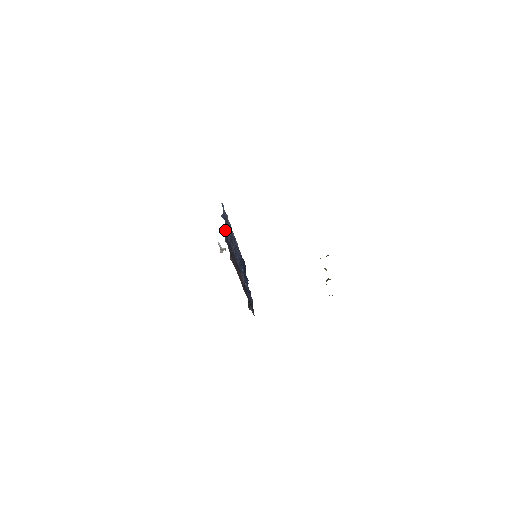
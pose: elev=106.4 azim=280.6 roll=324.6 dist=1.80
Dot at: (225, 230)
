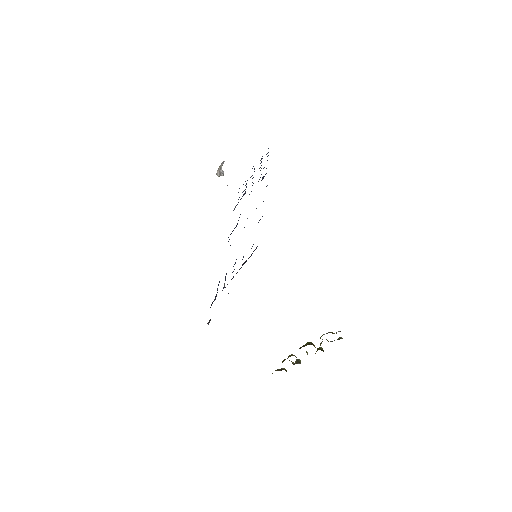
Dot at: (259, 220)
